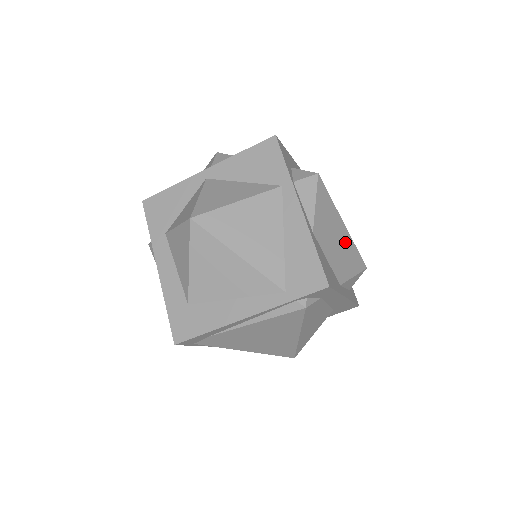
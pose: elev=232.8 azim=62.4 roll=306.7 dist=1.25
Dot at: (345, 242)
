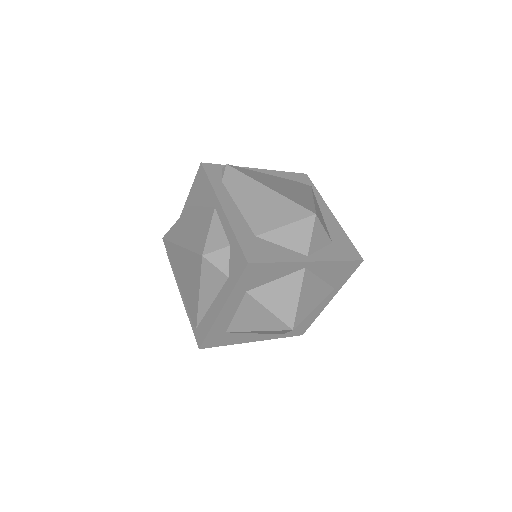
Dot at: occluded
